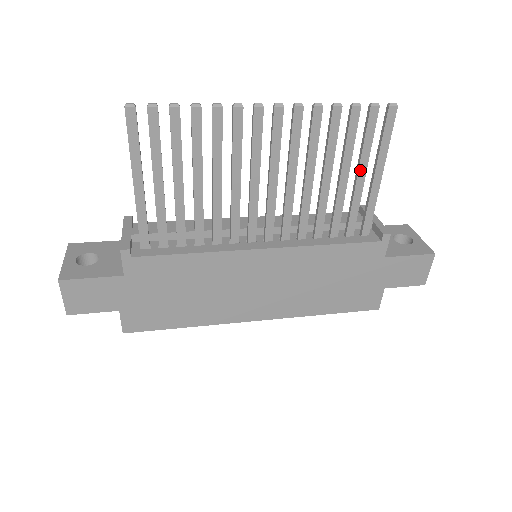
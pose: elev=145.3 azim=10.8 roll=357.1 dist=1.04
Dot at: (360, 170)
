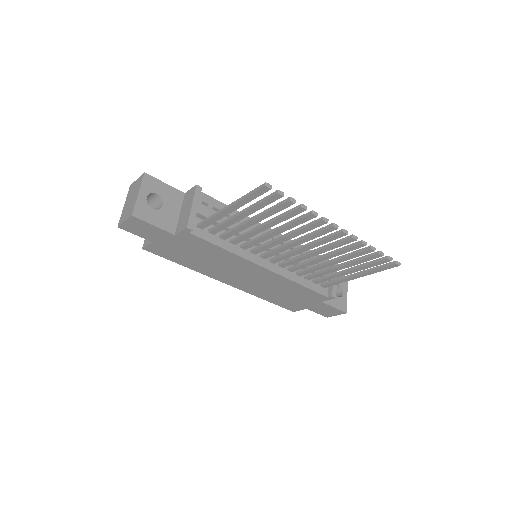
Dot at: (352, 270)
